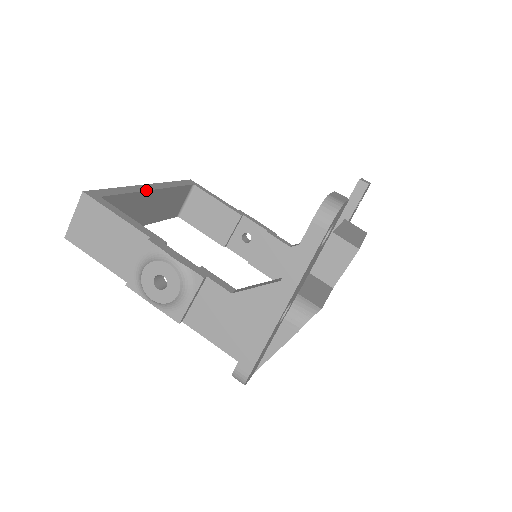
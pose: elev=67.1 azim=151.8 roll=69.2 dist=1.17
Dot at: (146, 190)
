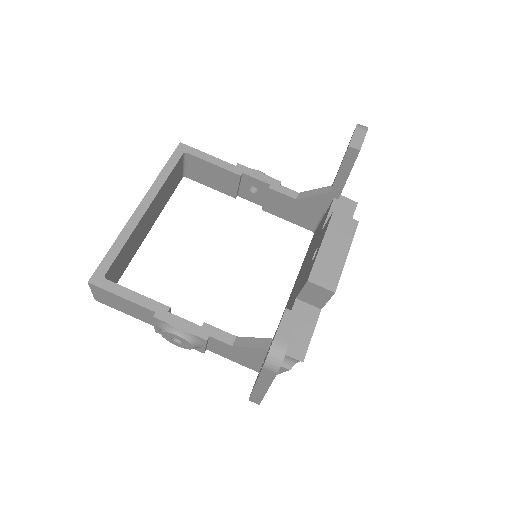
Dot at: (139, 221)
